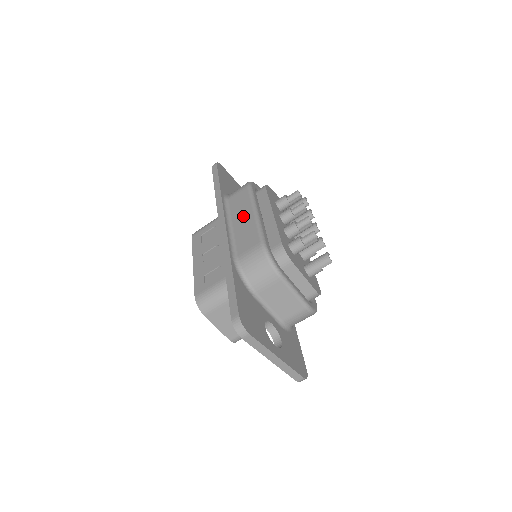
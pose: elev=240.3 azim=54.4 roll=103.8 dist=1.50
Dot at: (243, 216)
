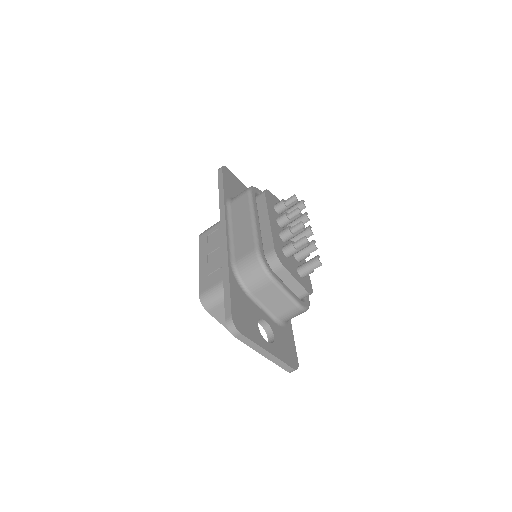
Dot at: (242, 221)
